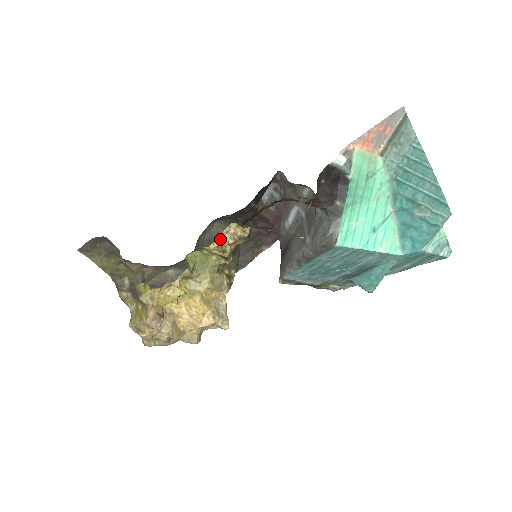
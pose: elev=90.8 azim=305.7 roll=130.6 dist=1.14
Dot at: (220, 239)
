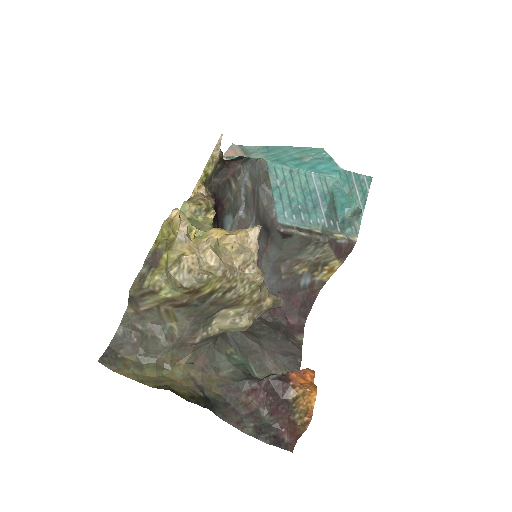
Dot at: occluded
